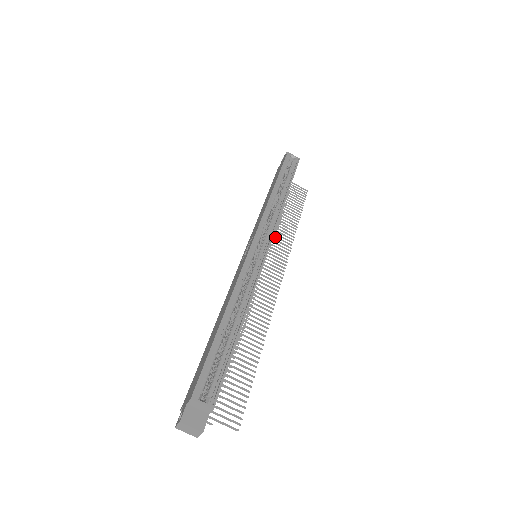
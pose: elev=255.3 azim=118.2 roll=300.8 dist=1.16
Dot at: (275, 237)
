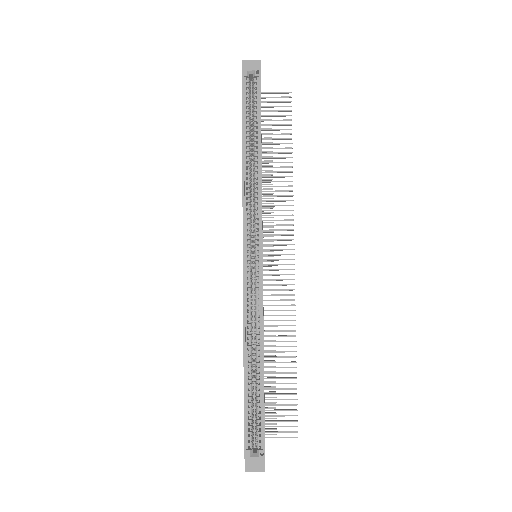
Dot at: (271, 201)
